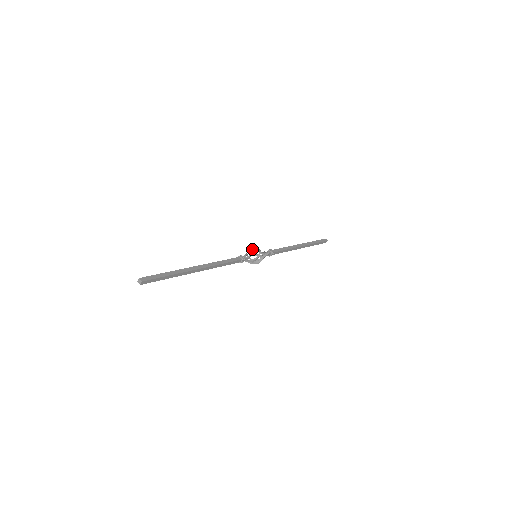
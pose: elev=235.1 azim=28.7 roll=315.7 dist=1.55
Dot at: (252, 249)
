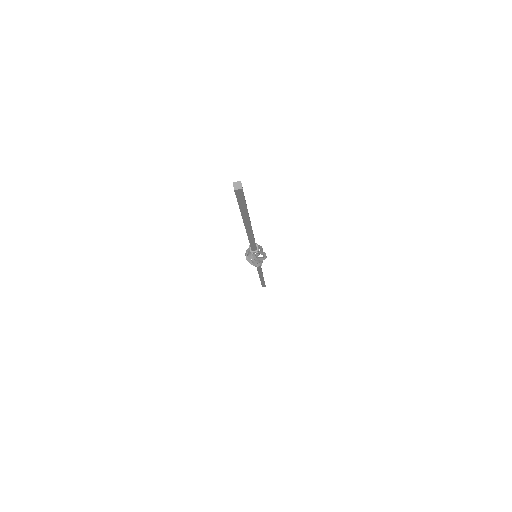
Dot at: occluded
